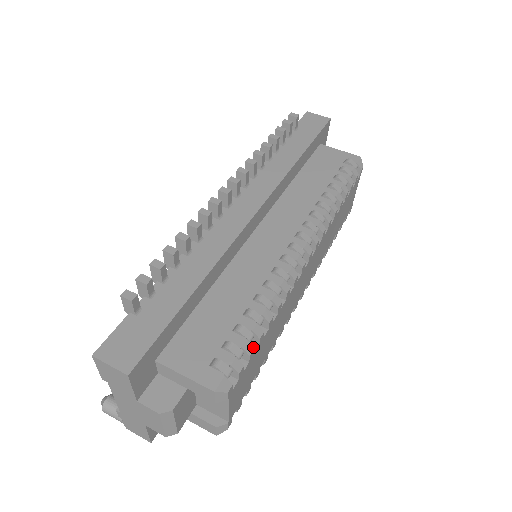
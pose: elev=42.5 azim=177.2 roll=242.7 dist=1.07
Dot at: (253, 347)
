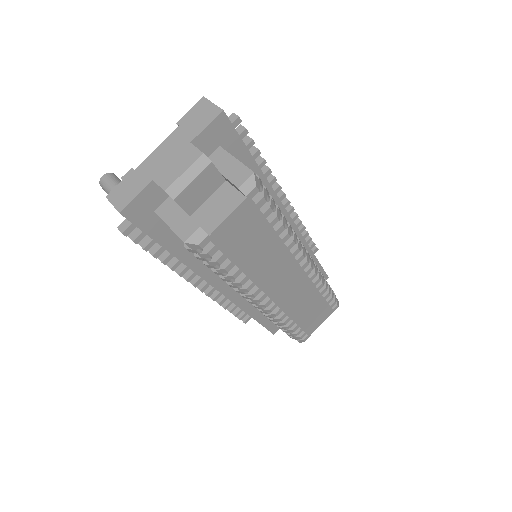
Dot at: (273, 210)
